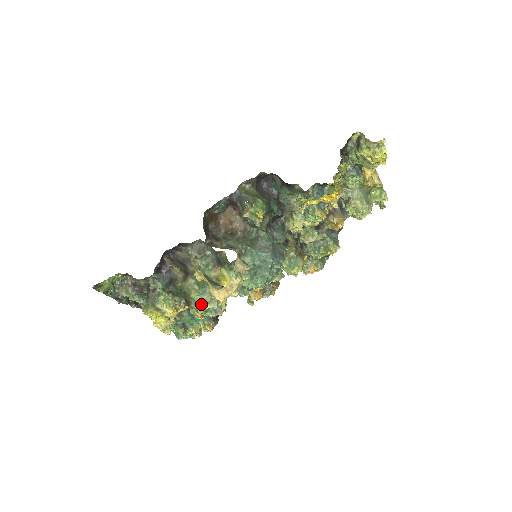
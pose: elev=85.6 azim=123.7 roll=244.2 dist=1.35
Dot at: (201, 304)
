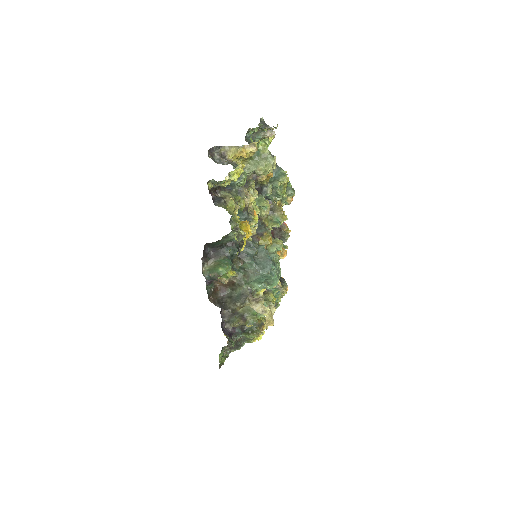
Dot at: occluded
